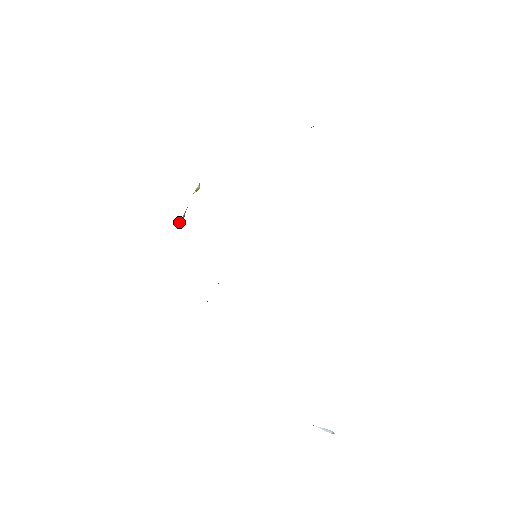
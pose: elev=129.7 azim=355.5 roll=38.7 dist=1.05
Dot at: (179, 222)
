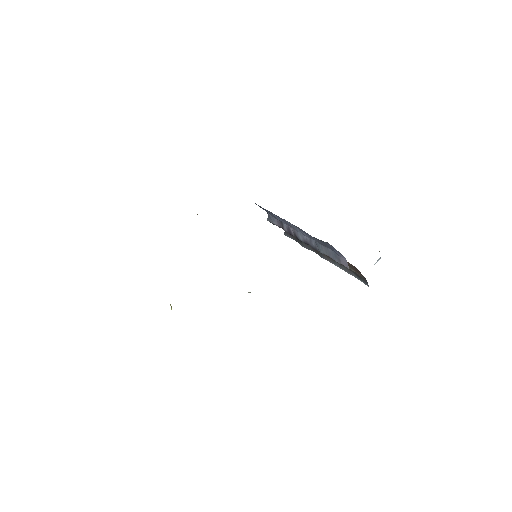
Dot at: occluded
